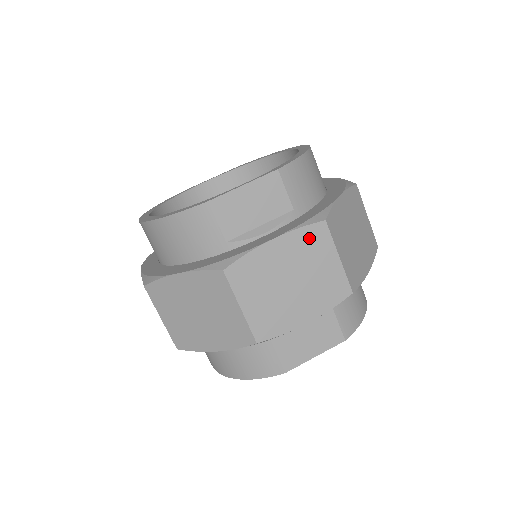
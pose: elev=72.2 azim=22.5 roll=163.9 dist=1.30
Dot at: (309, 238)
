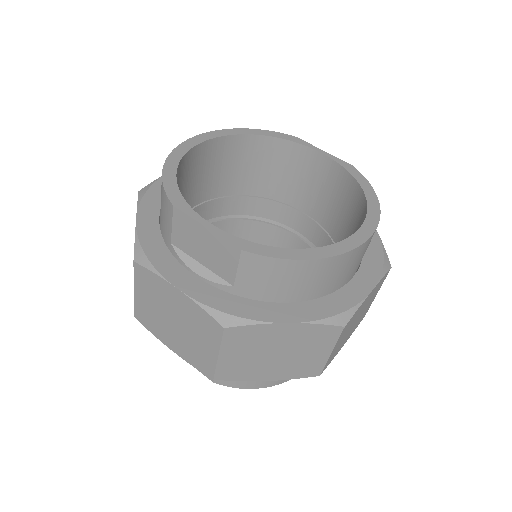
Dot at: (204, 320)
